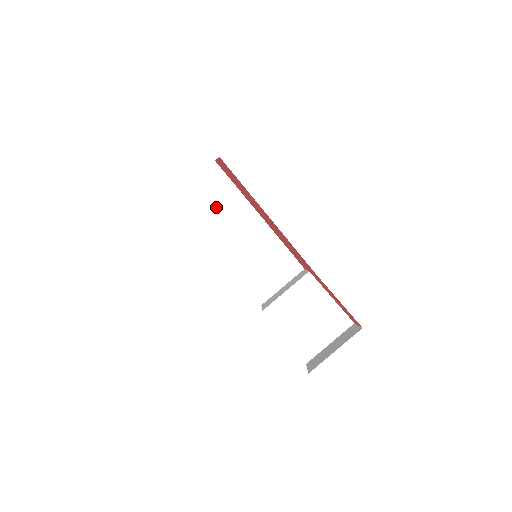
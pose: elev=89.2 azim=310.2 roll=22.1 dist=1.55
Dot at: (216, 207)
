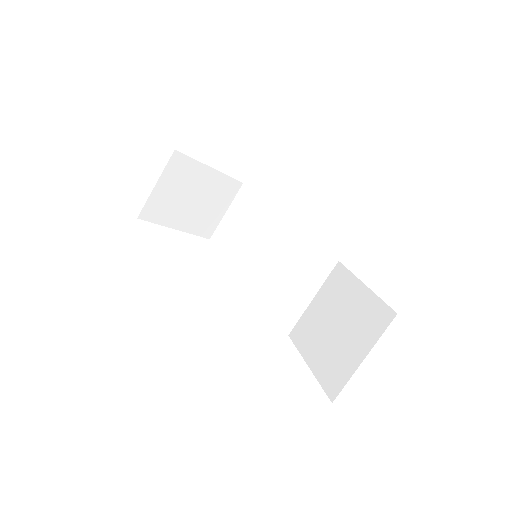
Dot at: (251, 231)
